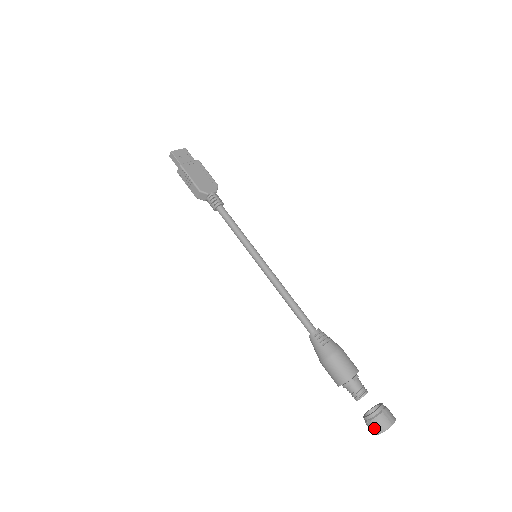
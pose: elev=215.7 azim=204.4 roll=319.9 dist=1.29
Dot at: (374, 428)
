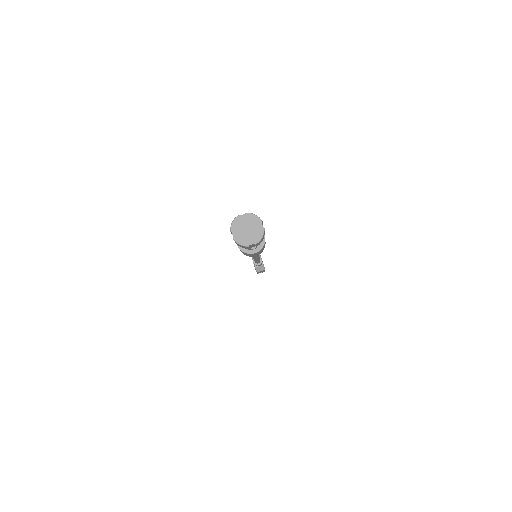
Dot at: (243, 216)
